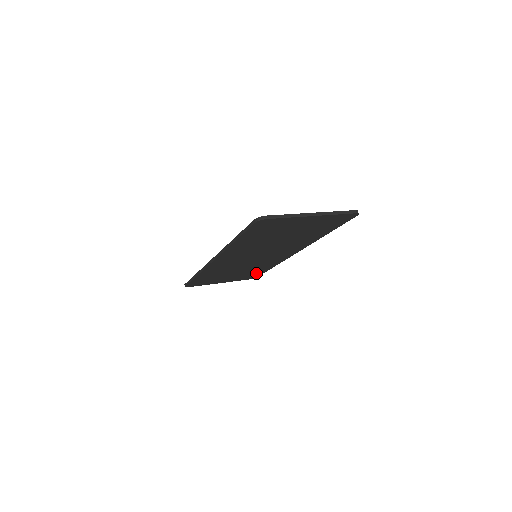
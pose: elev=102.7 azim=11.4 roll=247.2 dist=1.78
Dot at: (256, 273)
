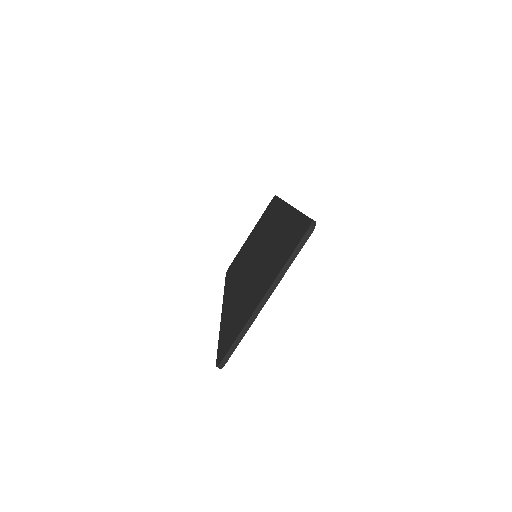
Dot at: occluded
